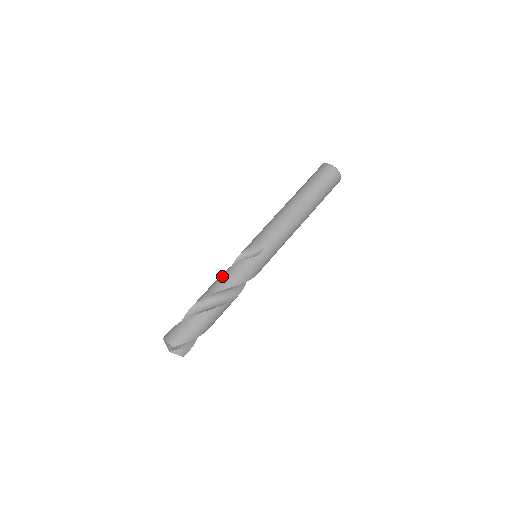
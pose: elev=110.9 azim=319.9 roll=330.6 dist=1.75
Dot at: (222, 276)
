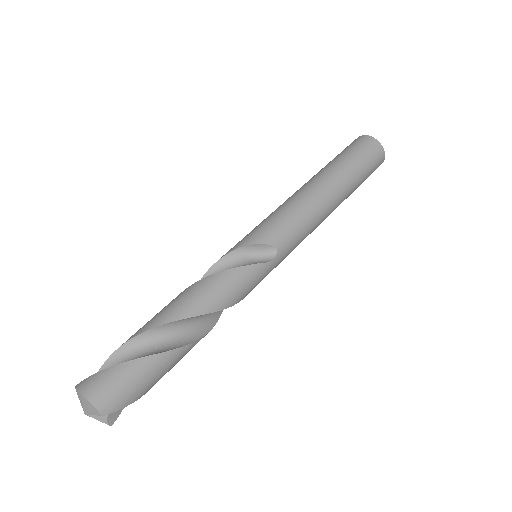
Dot at: (207, 286)
